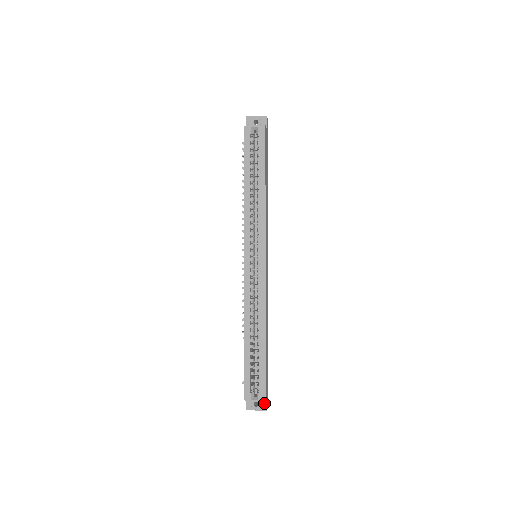
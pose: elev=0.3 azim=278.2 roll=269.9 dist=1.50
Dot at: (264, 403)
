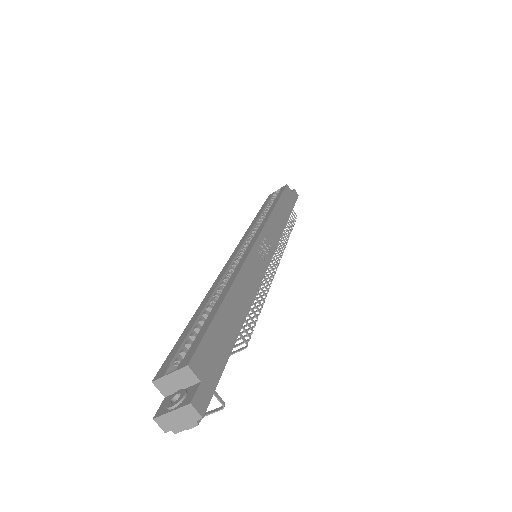
Dot at: (192, 391)
